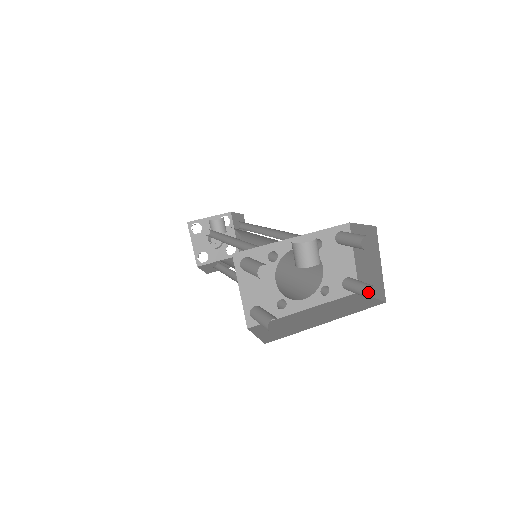
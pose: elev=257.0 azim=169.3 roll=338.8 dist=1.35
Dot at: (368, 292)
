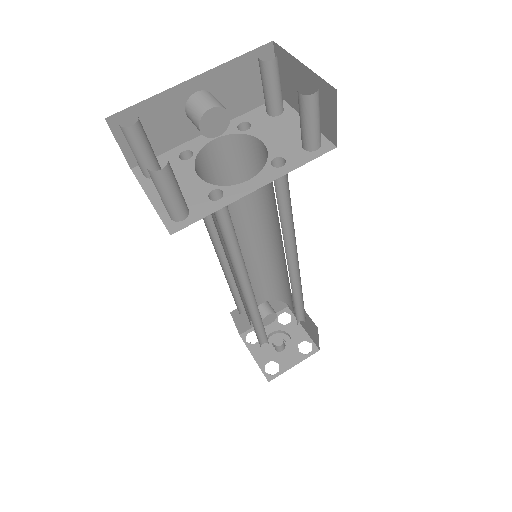
Dot at: (333, 125)
